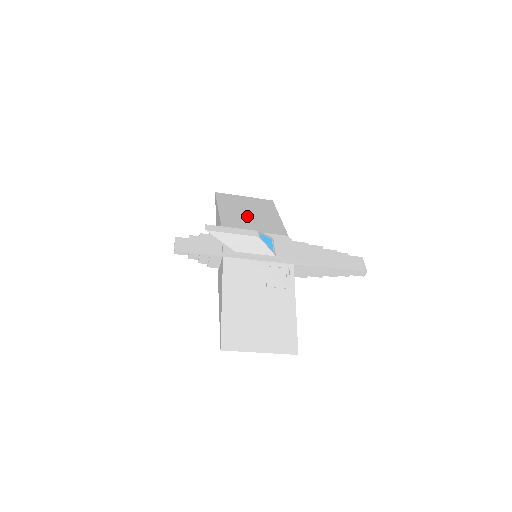
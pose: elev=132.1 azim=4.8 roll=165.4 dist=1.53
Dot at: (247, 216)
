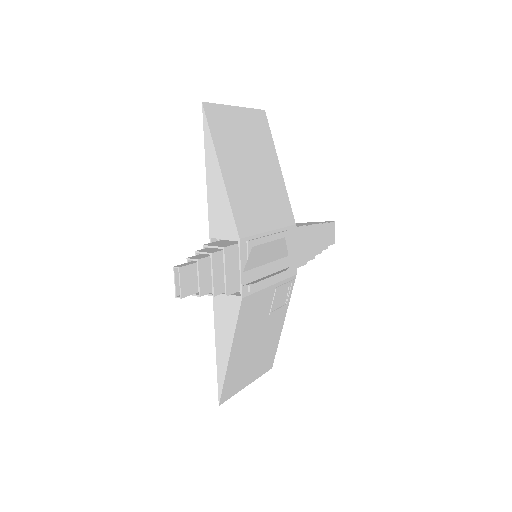
Dot at: (254, 183)
